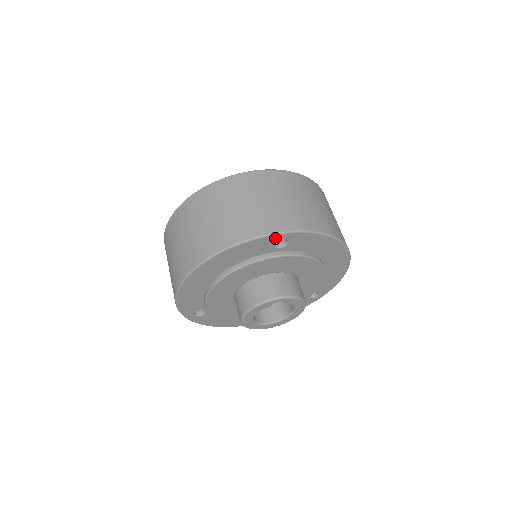
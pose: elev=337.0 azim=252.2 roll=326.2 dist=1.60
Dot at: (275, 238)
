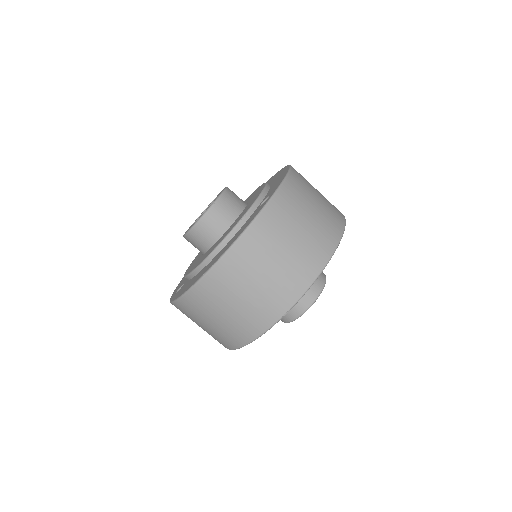
Dot at: occluded
